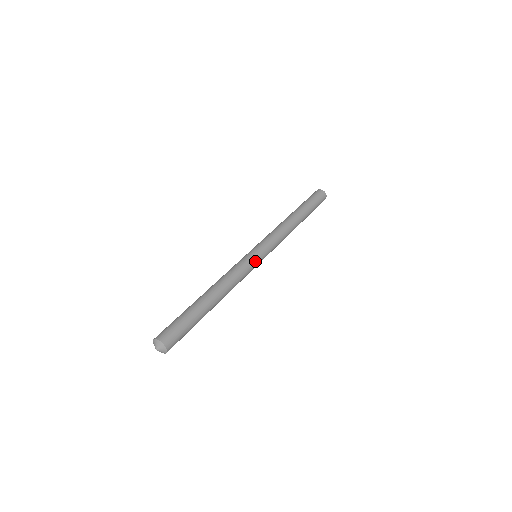
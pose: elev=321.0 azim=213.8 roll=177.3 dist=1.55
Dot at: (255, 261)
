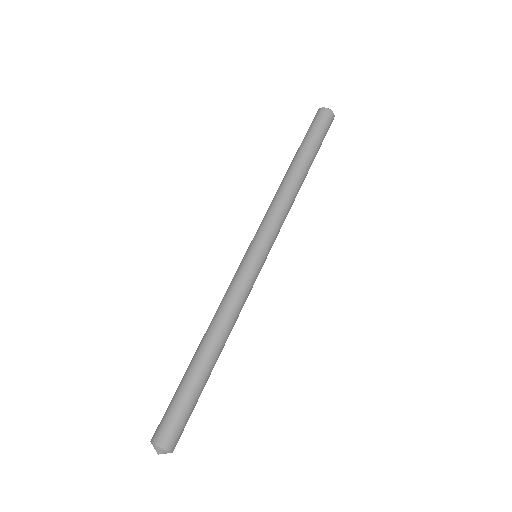
Dot at: occluded
